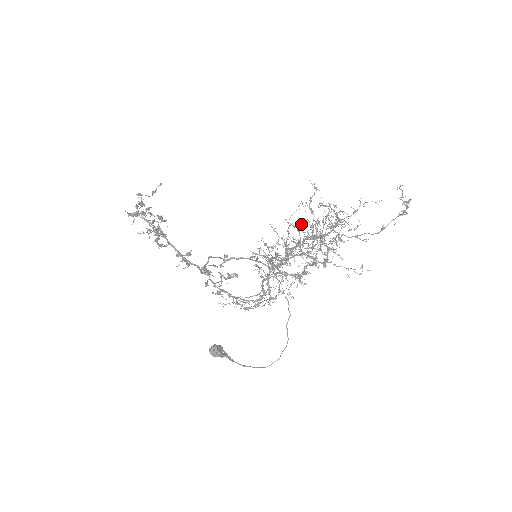
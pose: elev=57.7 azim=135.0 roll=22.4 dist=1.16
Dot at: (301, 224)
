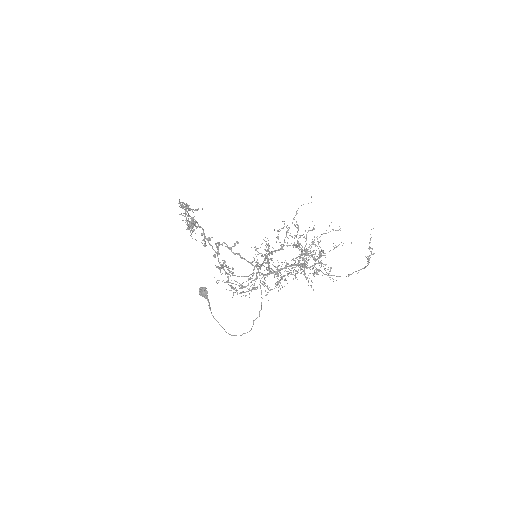
Dot at: occluded
